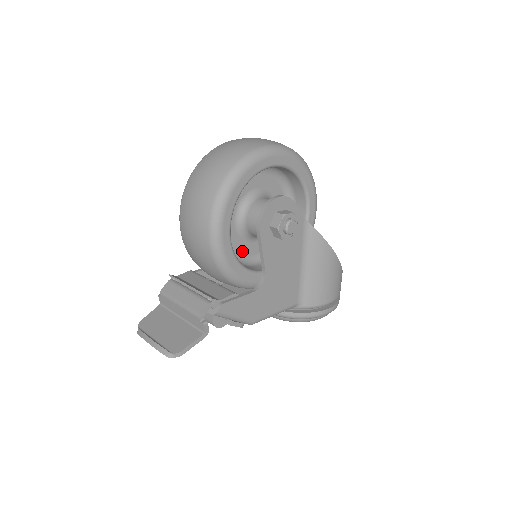
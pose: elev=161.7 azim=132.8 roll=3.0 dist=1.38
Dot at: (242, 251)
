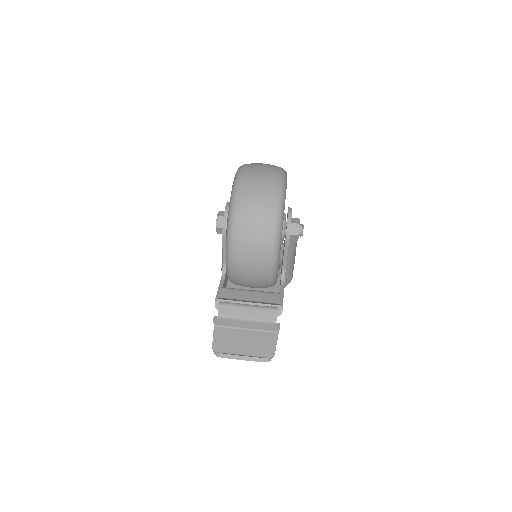
Dot at: occluded
